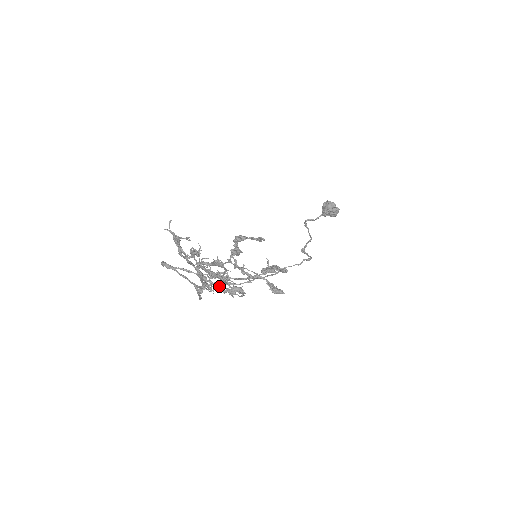
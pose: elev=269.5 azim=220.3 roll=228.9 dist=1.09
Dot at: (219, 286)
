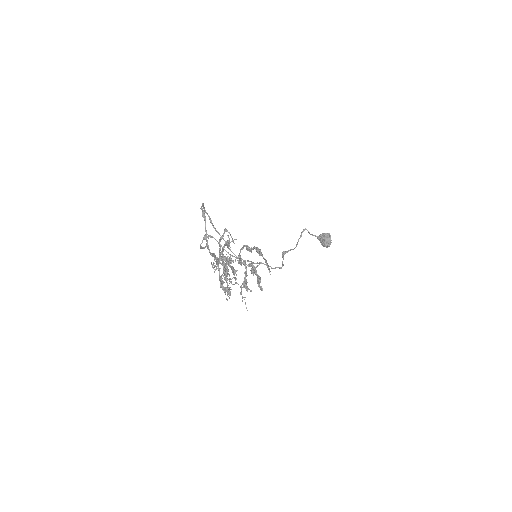
Dot at: occluded
